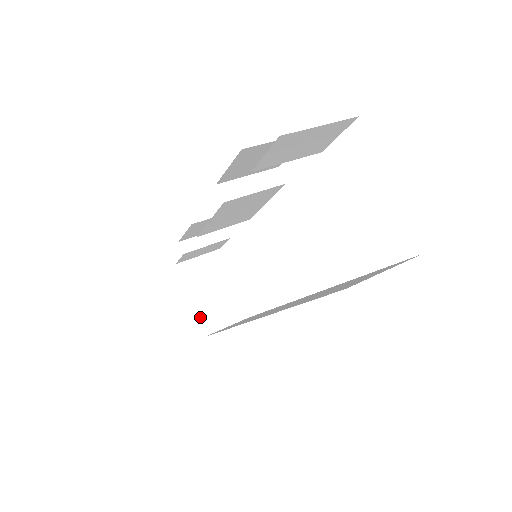
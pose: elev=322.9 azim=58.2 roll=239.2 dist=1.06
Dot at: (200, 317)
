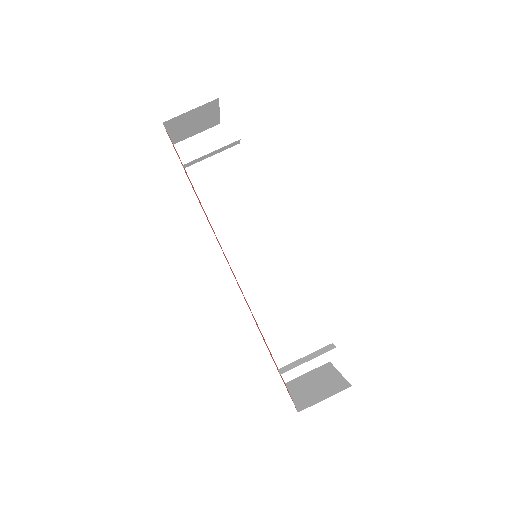
Dot at: (174, 138)
